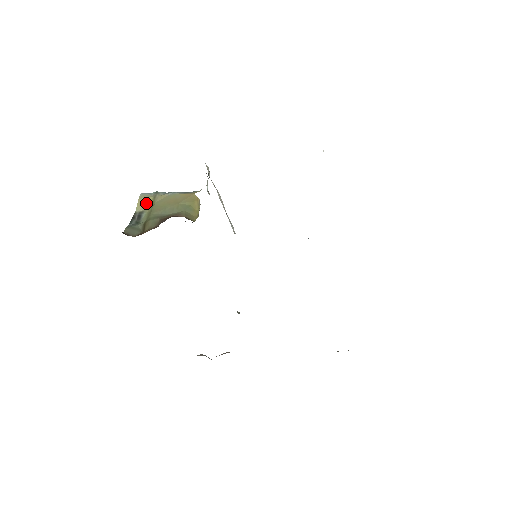
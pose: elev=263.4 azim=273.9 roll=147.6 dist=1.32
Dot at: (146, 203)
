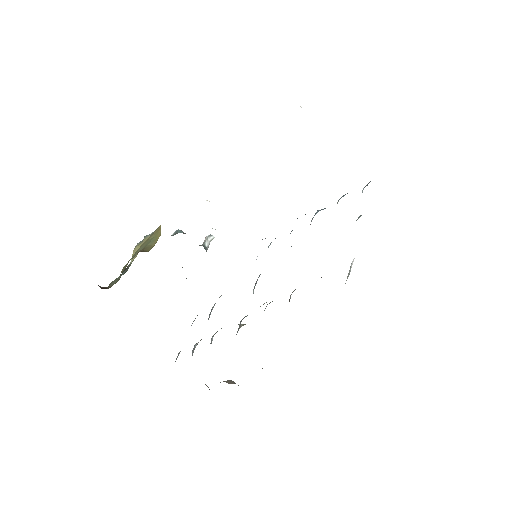
Dot at: occluded
